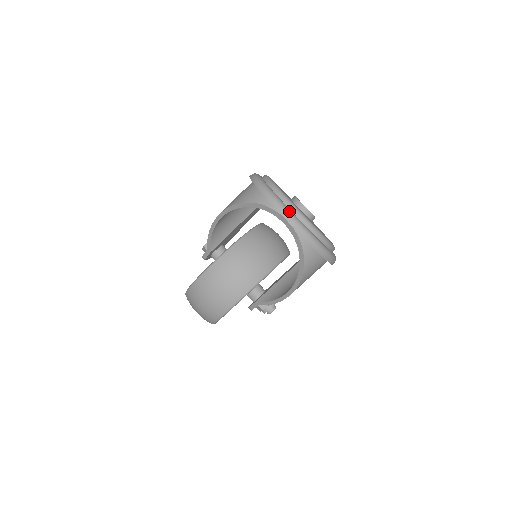
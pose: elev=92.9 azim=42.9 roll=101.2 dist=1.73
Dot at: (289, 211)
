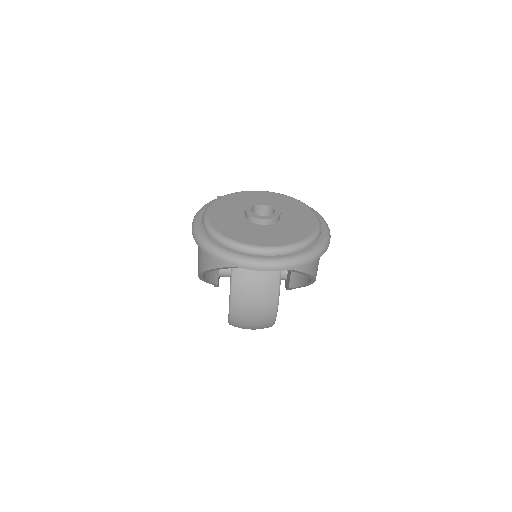
Dot at: (257, 261)
